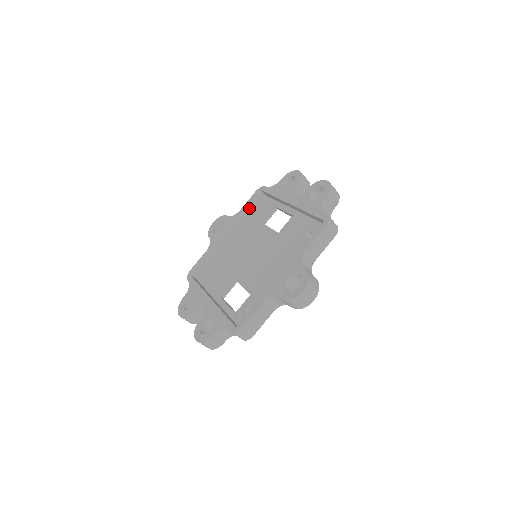
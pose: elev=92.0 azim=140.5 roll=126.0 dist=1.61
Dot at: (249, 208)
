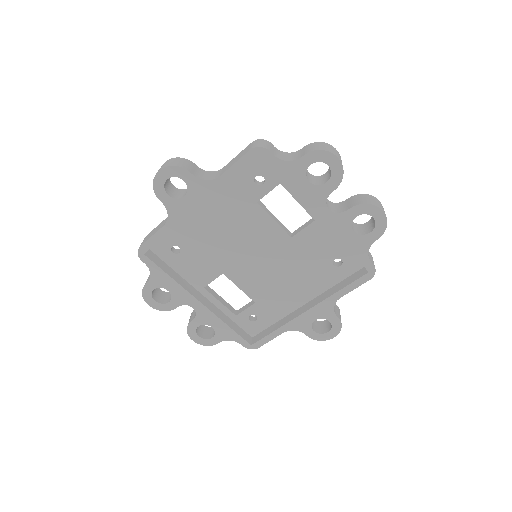
Dot at: (235, 173)
